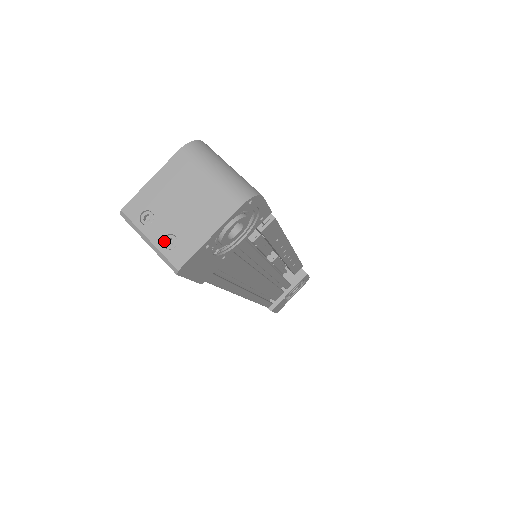
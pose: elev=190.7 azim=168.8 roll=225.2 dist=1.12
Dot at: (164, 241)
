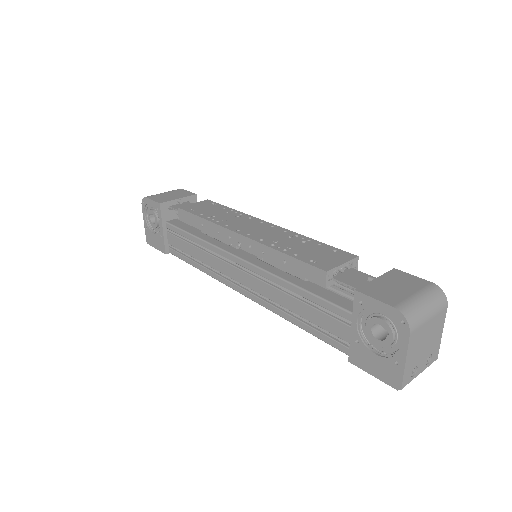
Dot at: (426, 363)
